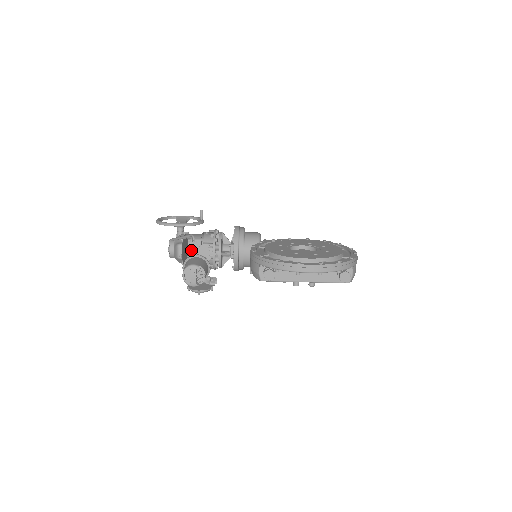
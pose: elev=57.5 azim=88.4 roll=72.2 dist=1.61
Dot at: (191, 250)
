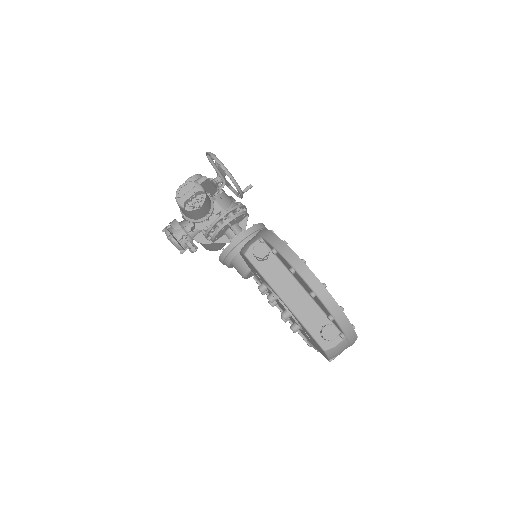
Dot at: occluded
